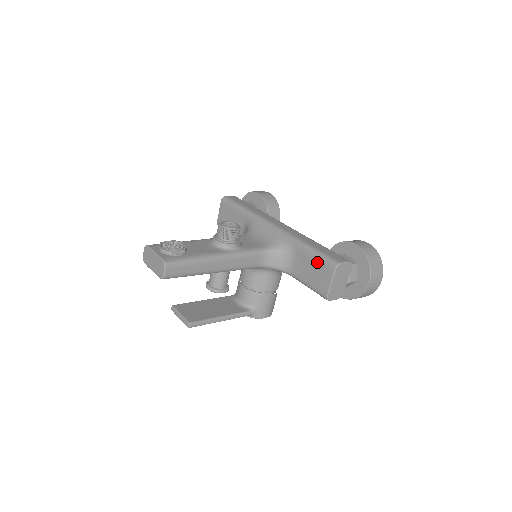
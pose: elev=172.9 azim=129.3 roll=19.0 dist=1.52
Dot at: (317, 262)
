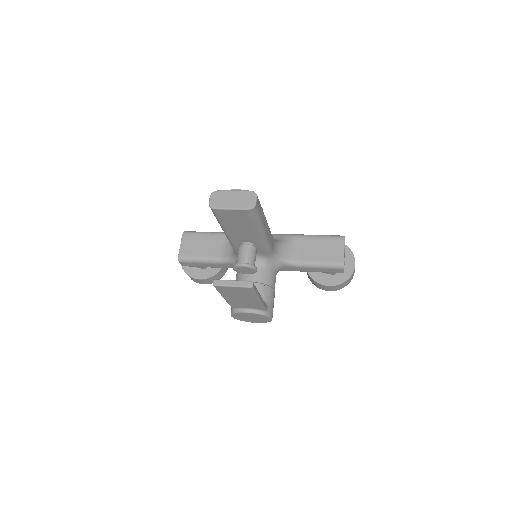
Dot at: (324, 240)
